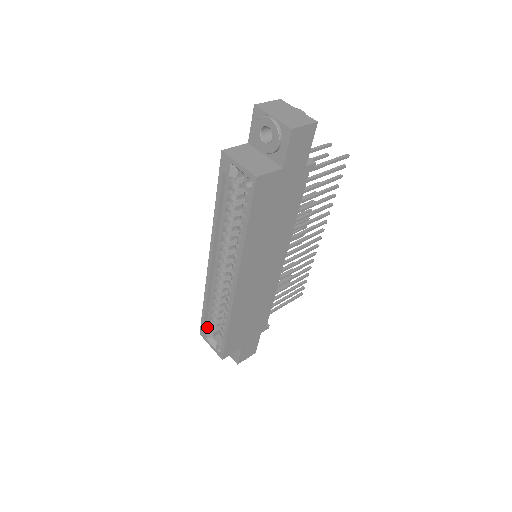
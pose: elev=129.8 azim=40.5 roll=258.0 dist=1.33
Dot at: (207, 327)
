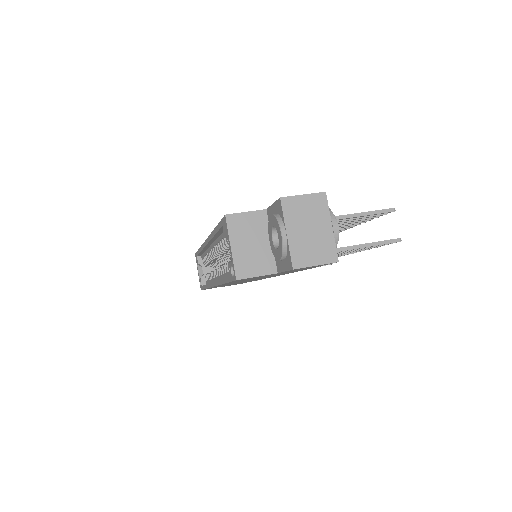
Dot at: (201, 258)
